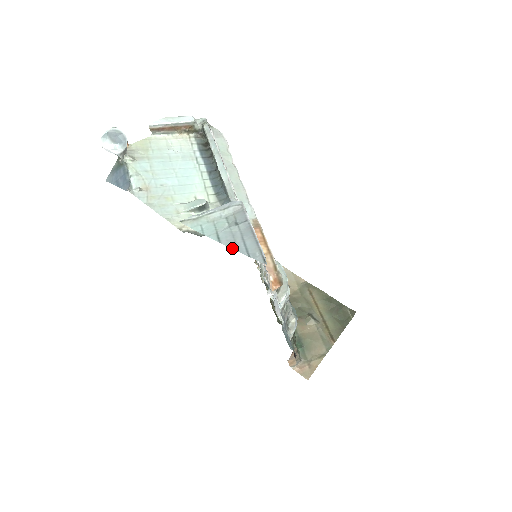
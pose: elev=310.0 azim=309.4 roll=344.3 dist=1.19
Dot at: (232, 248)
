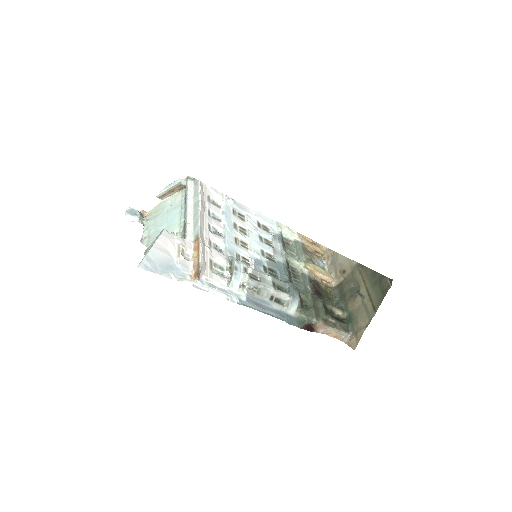
Dot at: occluded
